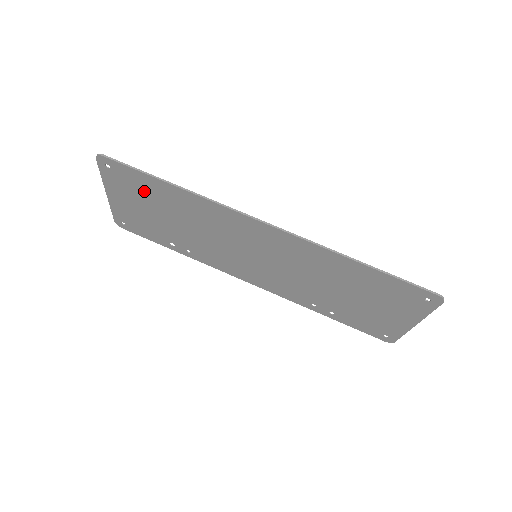
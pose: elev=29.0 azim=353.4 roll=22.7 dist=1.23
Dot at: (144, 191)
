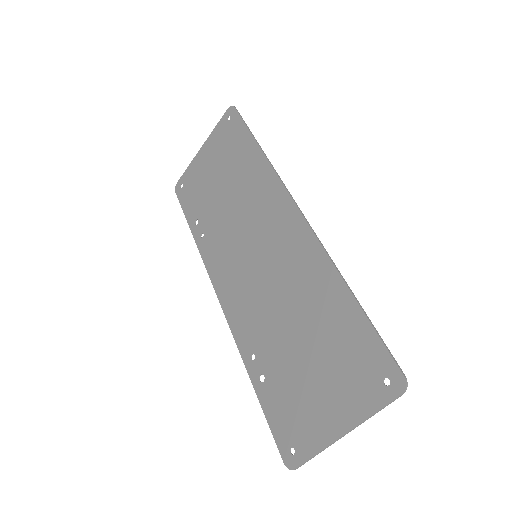
Dot at: (232, 150)
